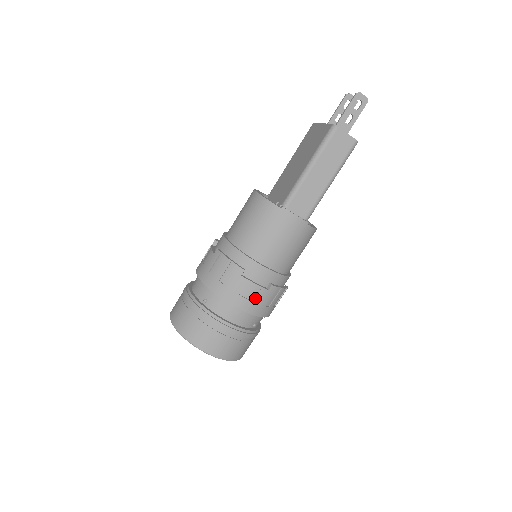
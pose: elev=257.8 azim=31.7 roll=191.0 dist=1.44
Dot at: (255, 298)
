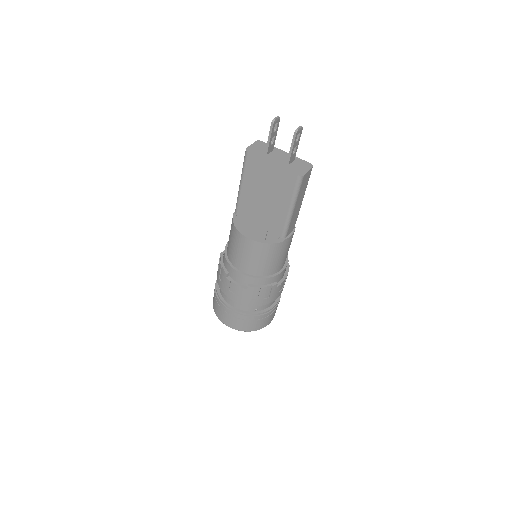
Dot at: (284, 284)
